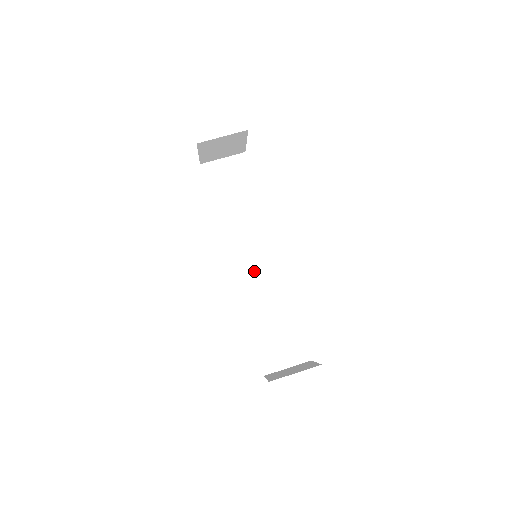
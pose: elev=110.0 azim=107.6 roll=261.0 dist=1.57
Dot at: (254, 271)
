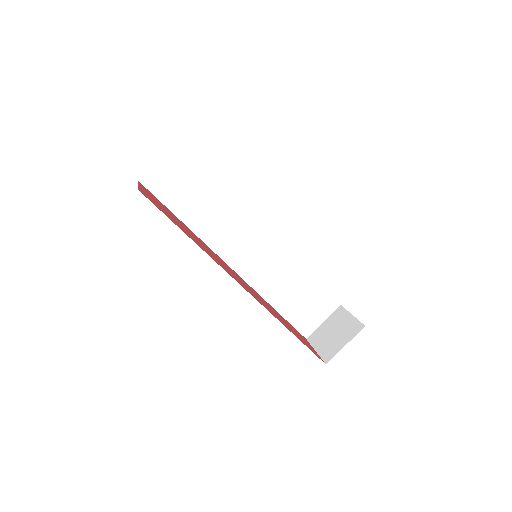
Dot at: (254, 259)
